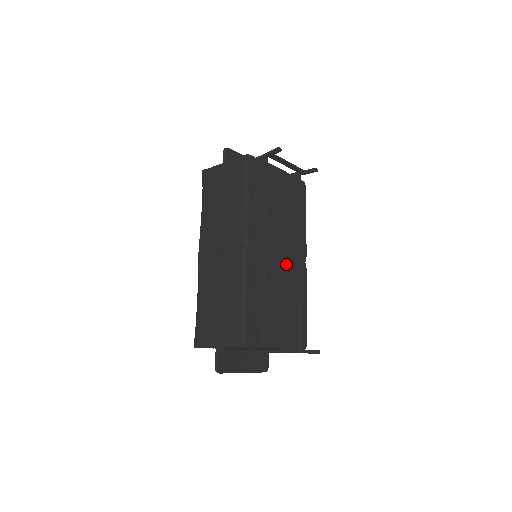
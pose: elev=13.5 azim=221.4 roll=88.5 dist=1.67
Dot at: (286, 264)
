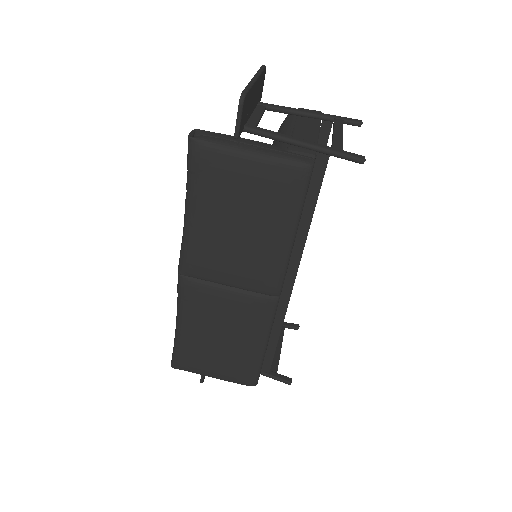
Dot at: occluded
